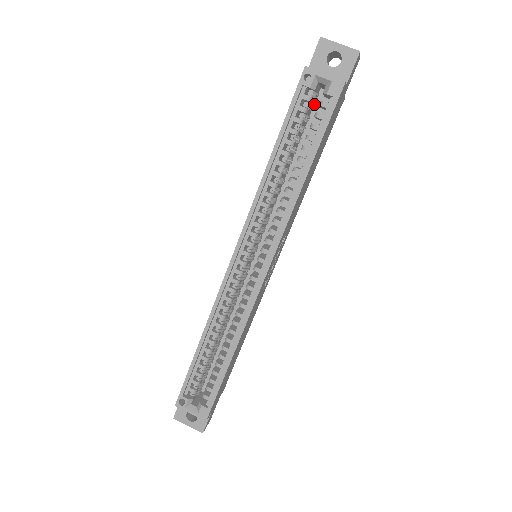
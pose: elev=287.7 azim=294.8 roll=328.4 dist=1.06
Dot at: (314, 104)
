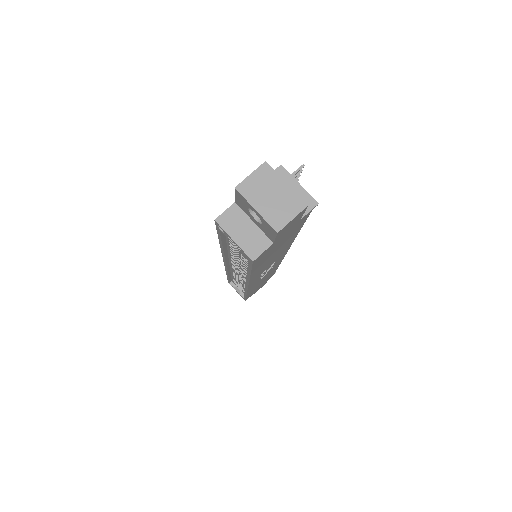
Dot at: occluded
